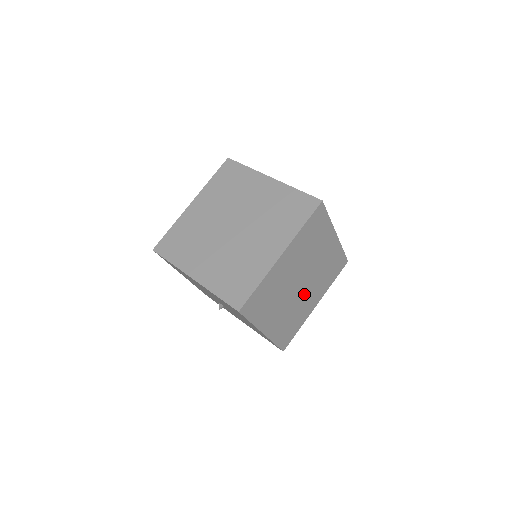
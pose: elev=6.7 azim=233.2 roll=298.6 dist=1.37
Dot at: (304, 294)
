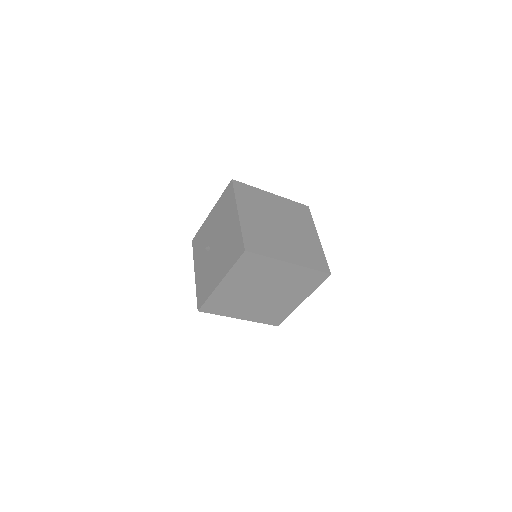
Dot at: (253, 301)
